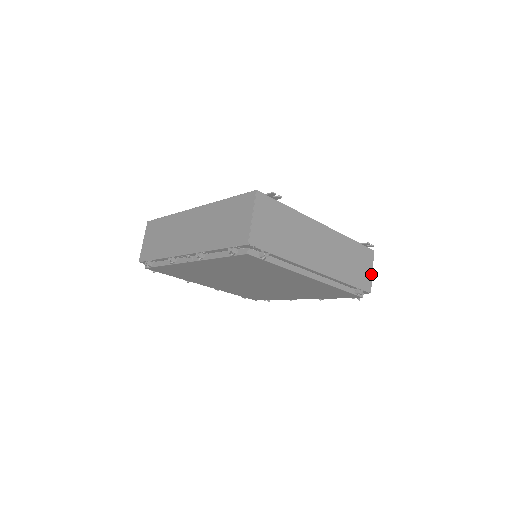
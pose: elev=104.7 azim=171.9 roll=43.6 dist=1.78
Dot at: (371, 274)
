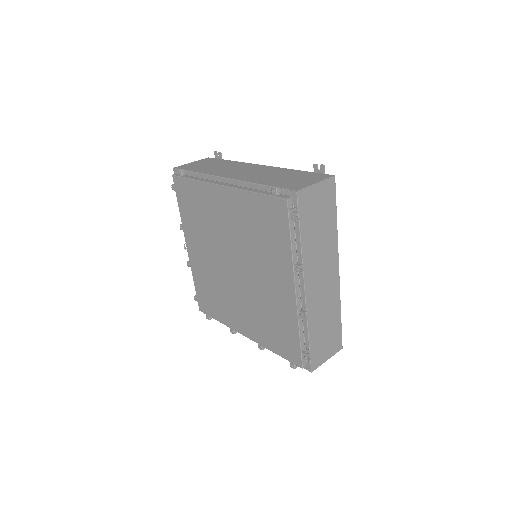
Dot at: (312, 184)
